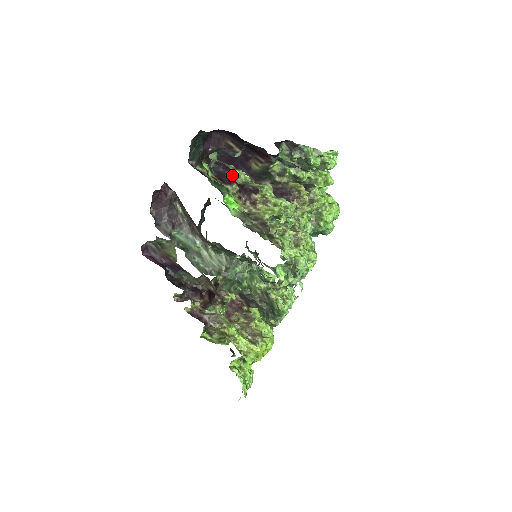
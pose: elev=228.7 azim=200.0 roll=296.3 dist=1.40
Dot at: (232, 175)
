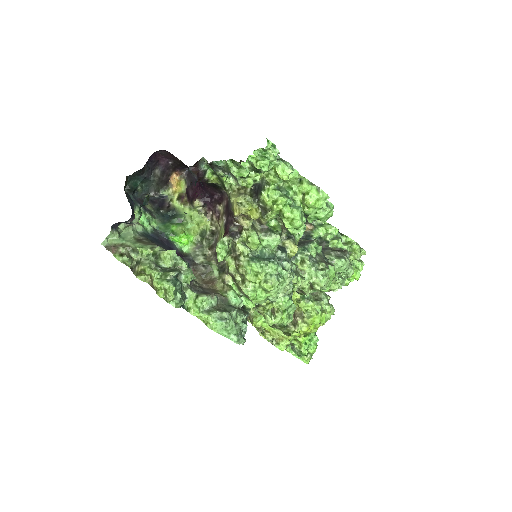
Dot at: (198, 184)
